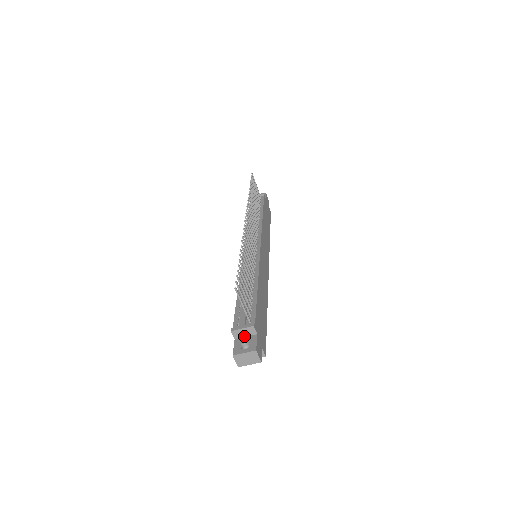
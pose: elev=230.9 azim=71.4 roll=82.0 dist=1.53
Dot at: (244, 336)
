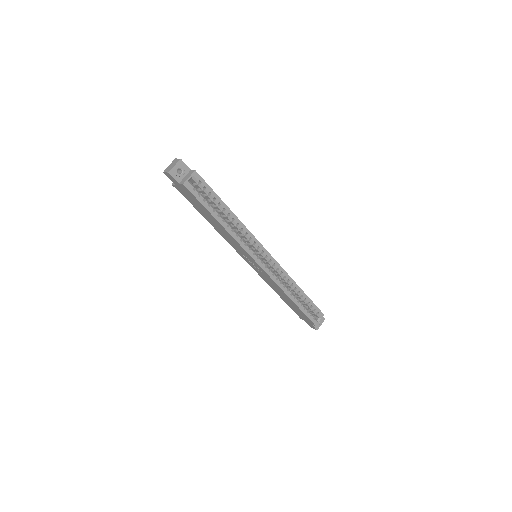
Dot at: occluded
